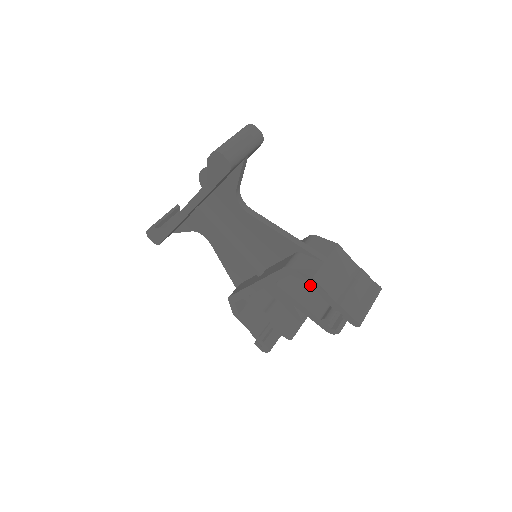
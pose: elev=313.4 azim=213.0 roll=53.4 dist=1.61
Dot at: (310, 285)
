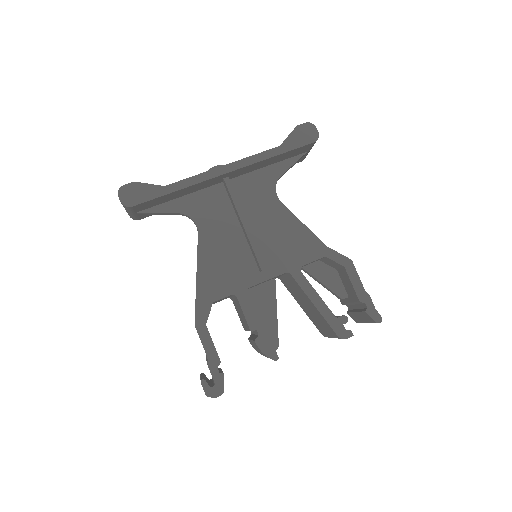
Dot at: occluded
